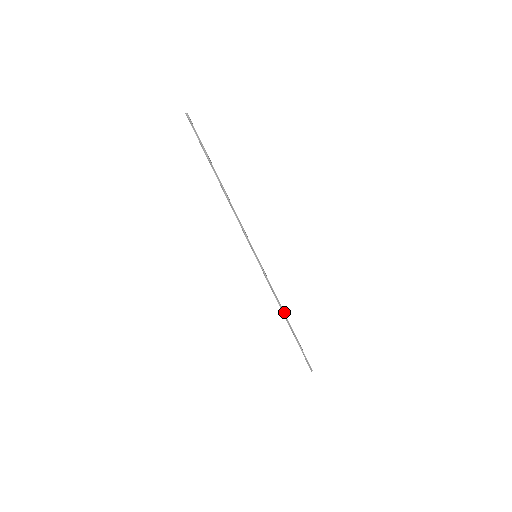
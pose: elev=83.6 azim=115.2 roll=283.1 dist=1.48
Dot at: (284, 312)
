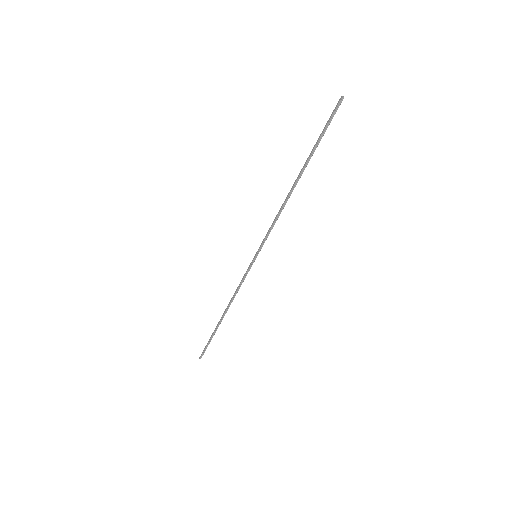
Dot at: (228, 308)
